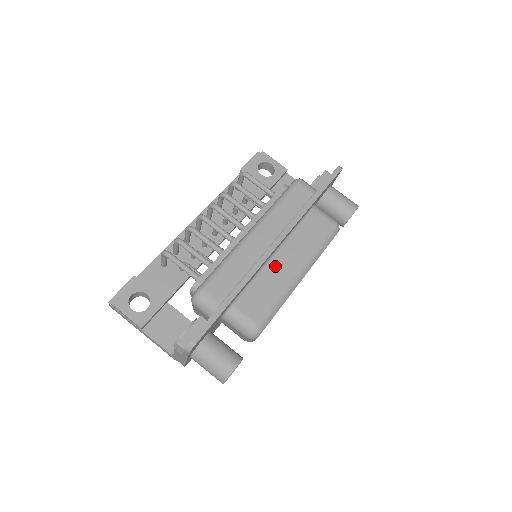
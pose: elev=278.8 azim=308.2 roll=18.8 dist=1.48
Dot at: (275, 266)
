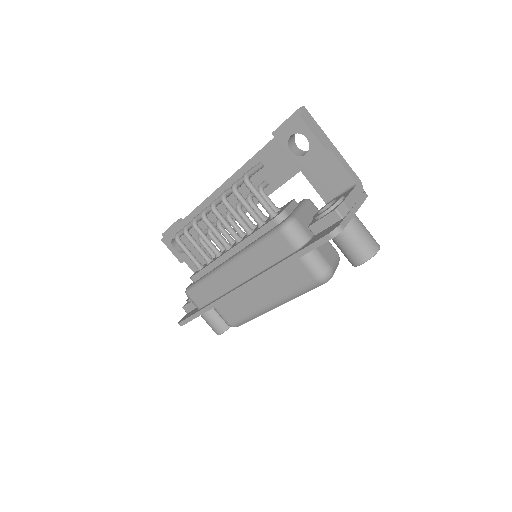
Dot at: (249, 293)
